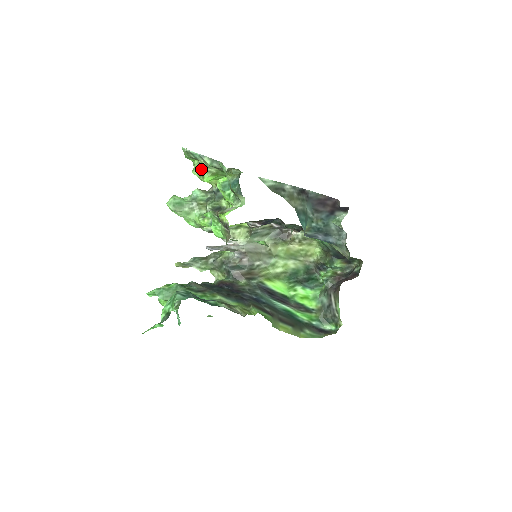
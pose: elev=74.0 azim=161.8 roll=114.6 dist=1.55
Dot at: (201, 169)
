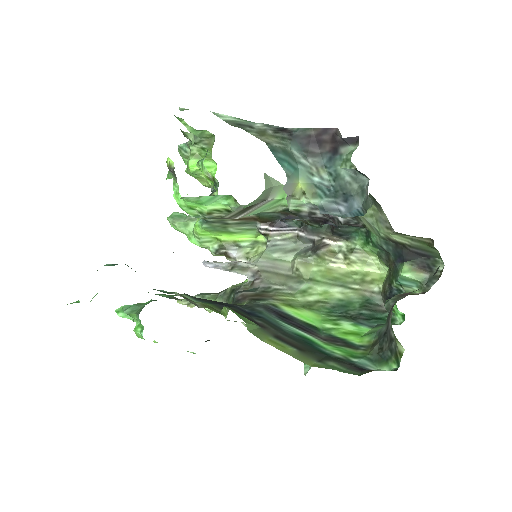
Dot at: (188, 159)
